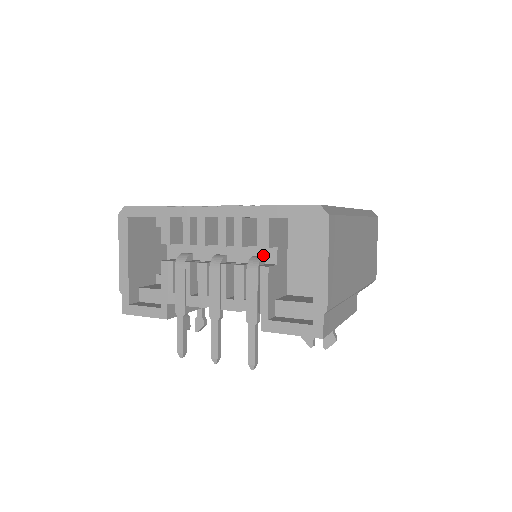
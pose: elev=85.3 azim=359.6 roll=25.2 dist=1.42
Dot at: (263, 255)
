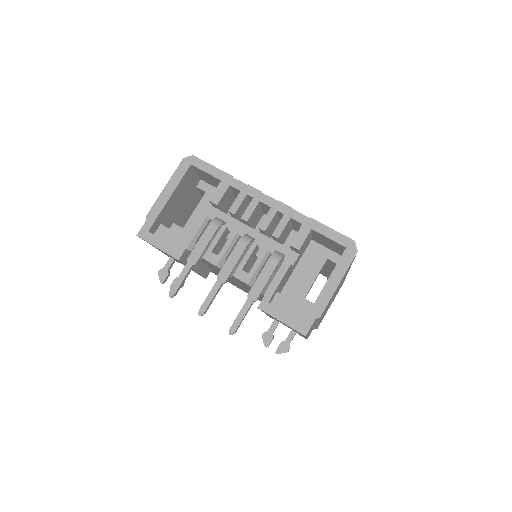
Dot at: (285, 254)
